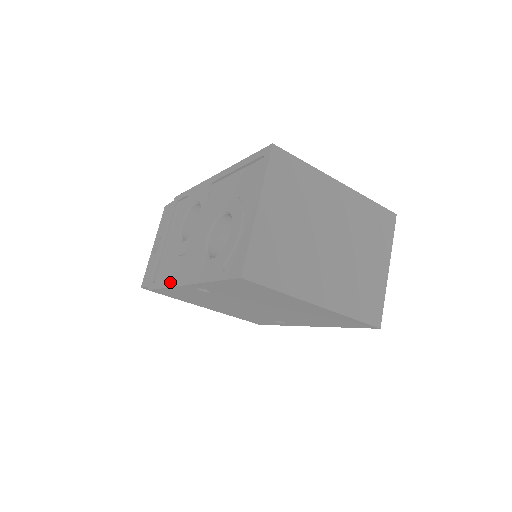
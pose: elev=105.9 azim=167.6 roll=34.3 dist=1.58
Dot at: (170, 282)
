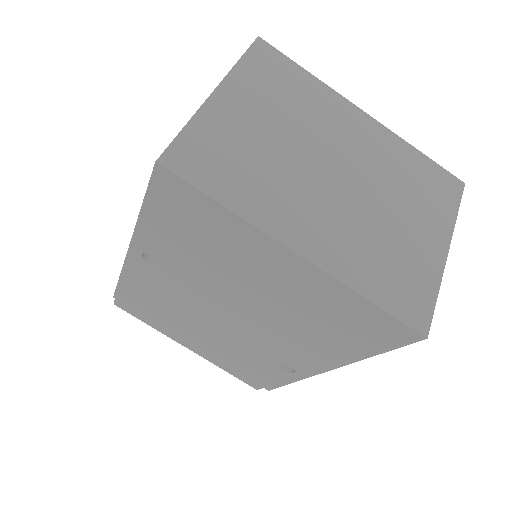
Dot at: occluded
